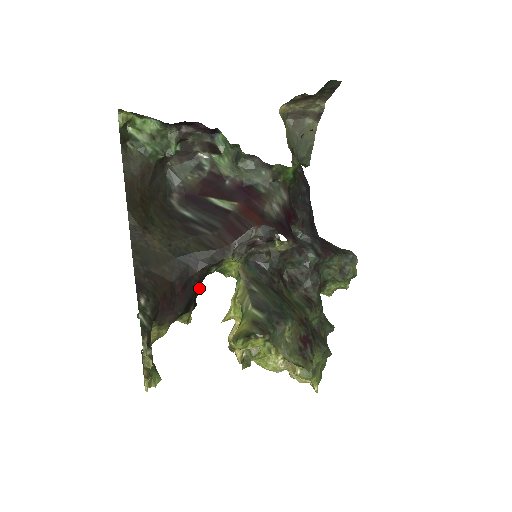
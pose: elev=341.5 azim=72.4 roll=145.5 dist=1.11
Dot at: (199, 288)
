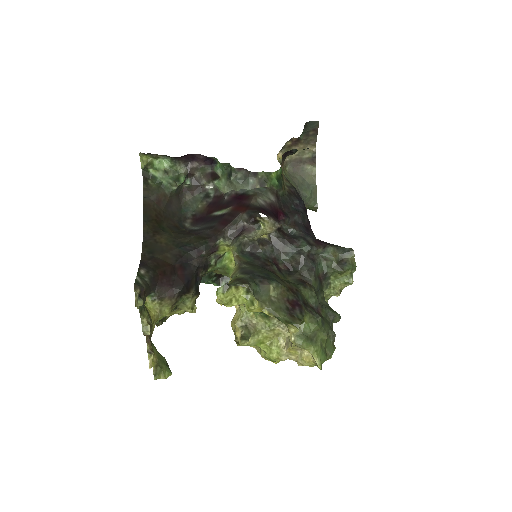
Dot at: (200, 276)
